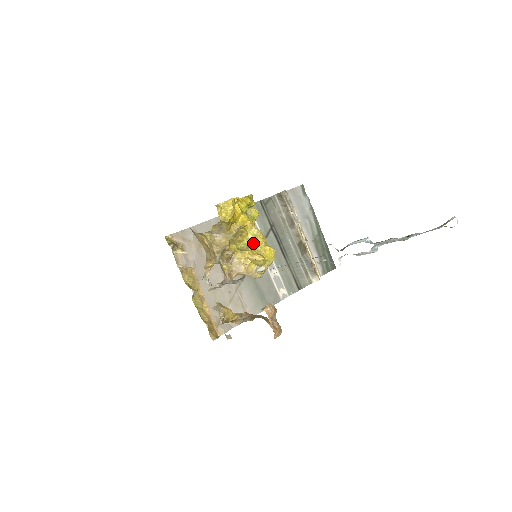
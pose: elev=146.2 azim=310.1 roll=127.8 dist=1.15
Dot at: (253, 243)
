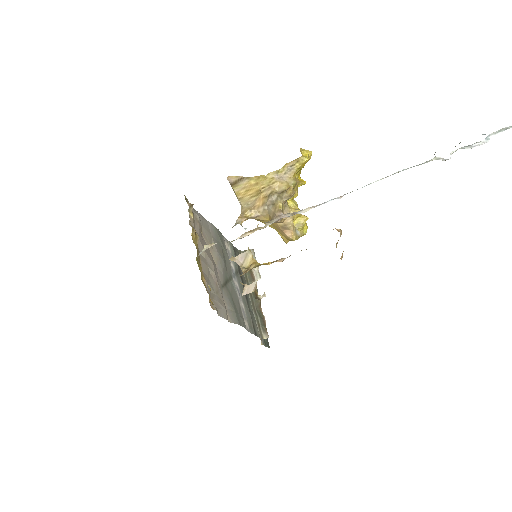
Dot at: occluded
